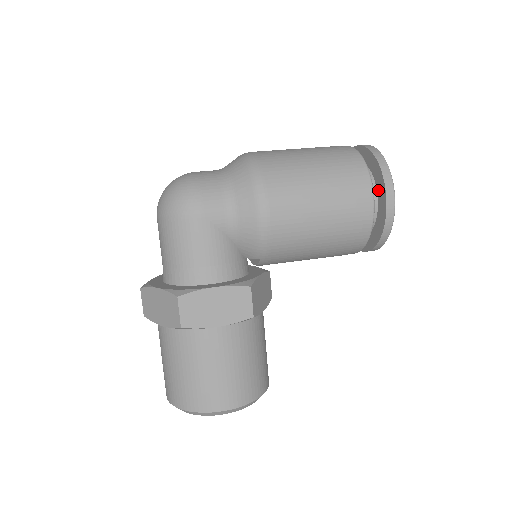
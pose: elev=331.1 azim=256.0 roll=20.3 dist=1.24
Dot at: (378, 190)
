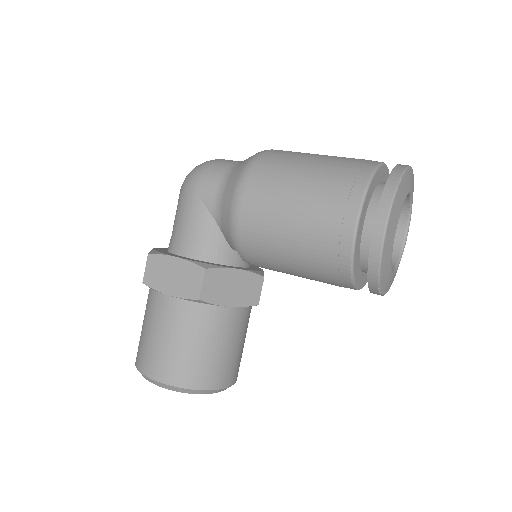
Dot at: occluded
